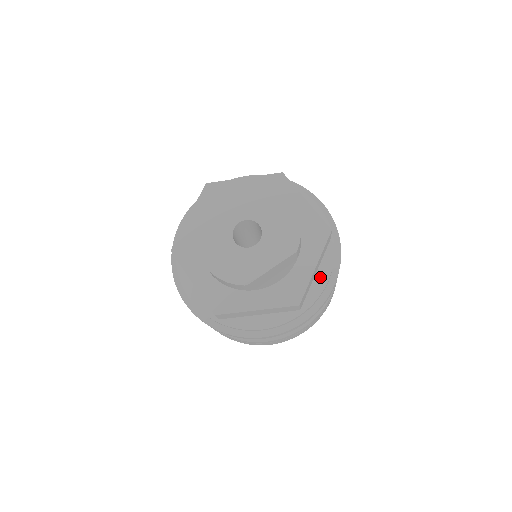
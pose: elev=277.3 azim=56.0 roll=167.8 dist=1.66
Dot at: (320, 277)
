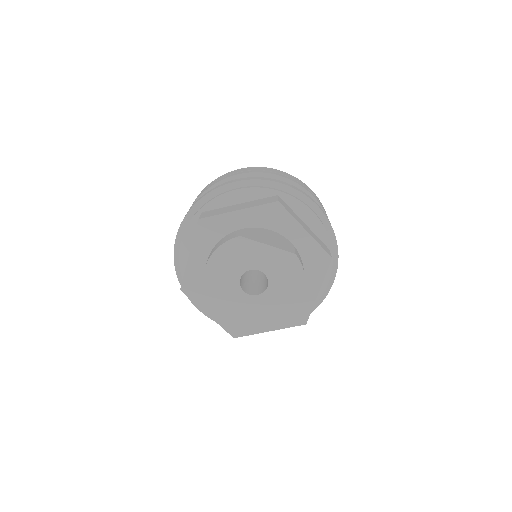
Dot at: occluded
